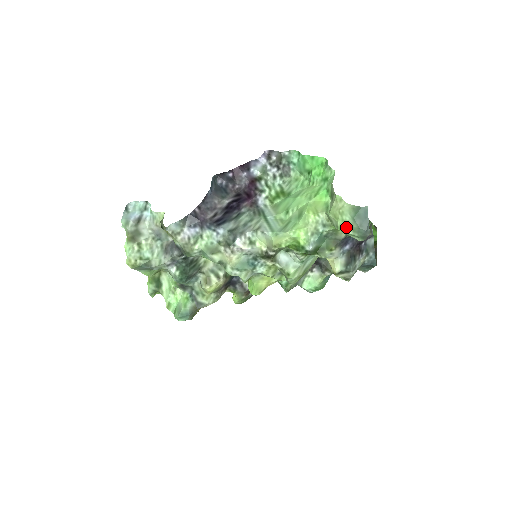
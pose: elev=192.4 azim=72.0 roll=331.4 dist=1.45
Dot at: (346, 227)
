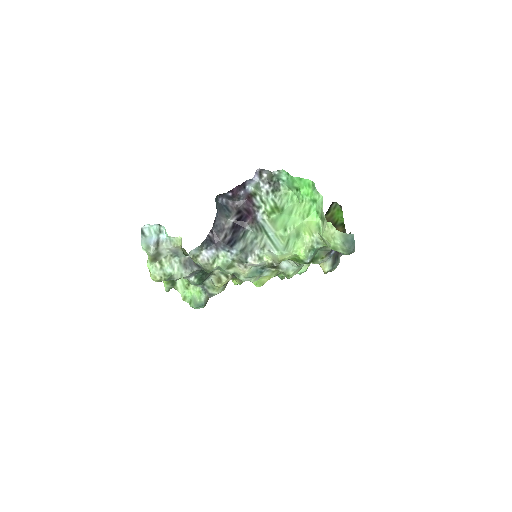
Dot at: (337, 248)
